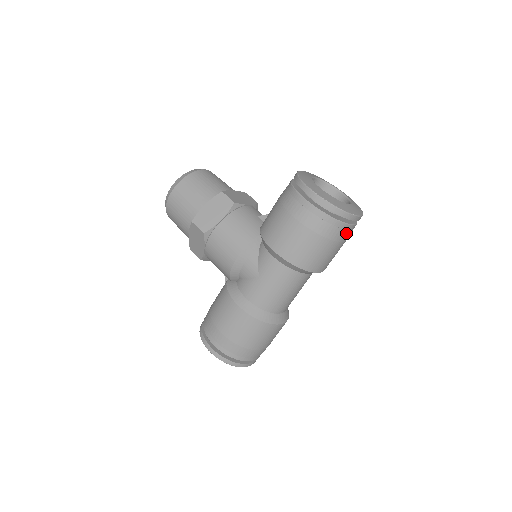
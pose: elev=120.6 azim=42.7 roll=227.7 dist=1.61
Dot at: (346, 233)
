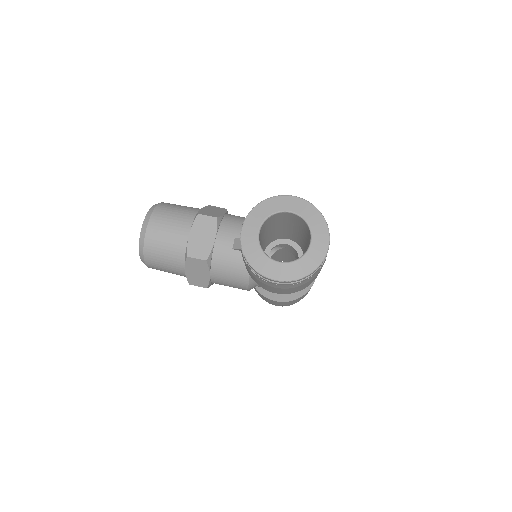
Dot at: occluded
